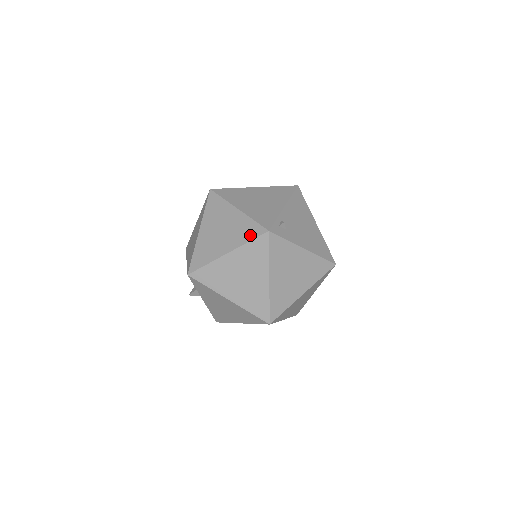
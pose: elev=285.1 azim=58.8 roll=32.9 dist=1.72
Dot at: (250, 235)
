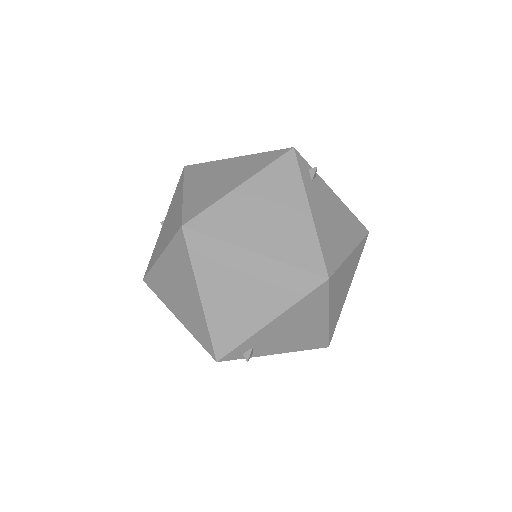
Dot at: occluded
